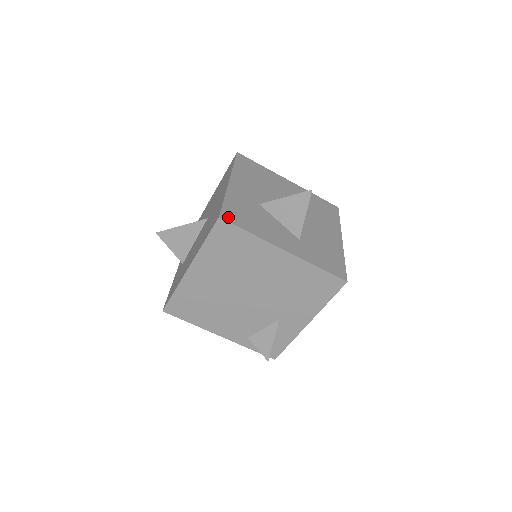
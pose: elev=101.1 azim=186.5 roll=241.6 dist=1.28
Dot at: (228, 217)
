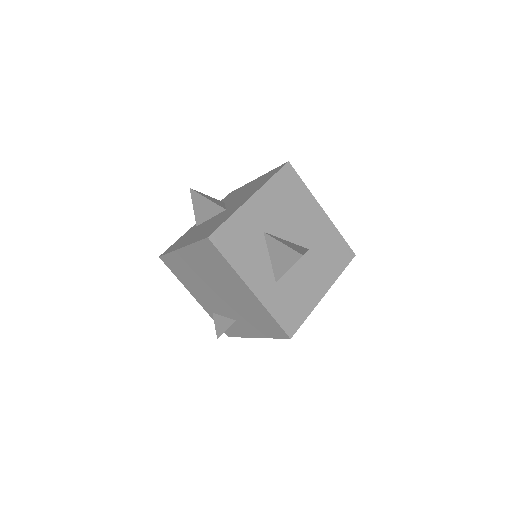
Dot at: (217, 239)
